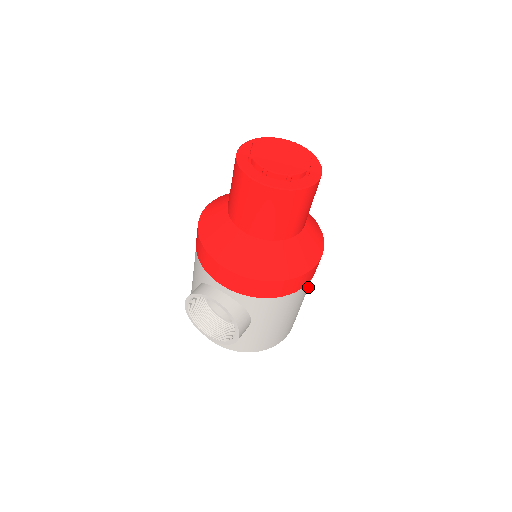
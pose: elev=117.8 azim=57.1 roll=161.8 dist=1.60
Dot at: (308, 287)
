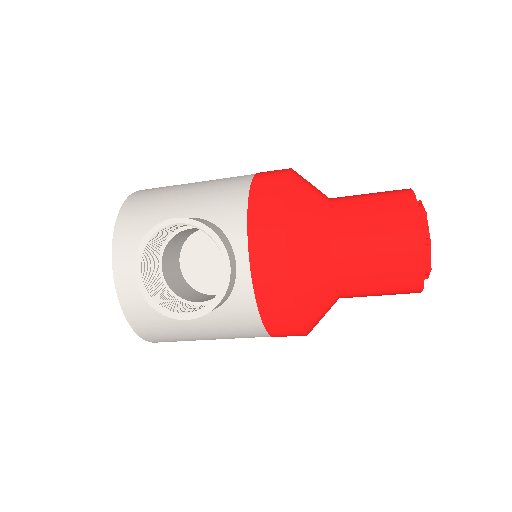
Dot at: occluded
